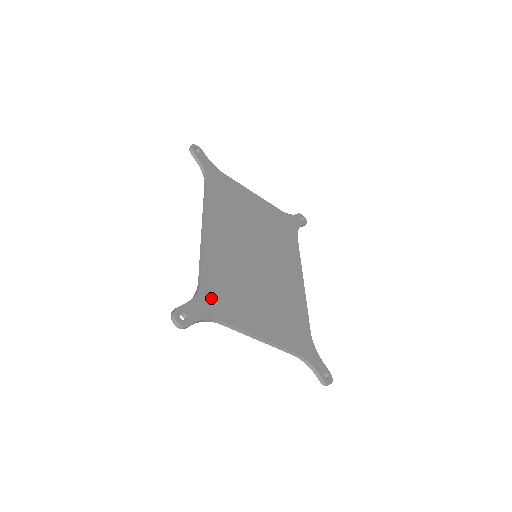
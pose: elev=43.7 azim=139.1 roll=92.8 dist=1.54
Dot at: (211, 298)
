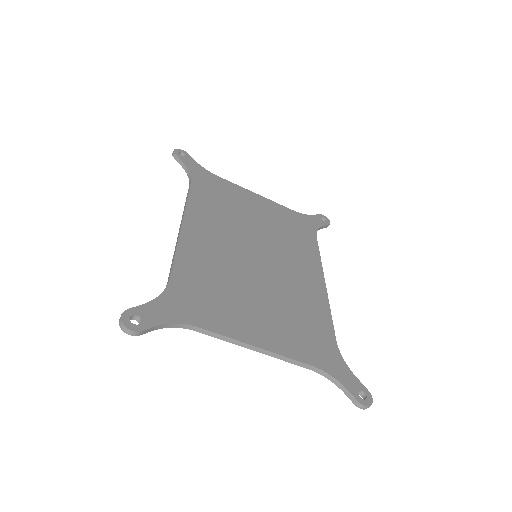
Dot at: (182, 299)
